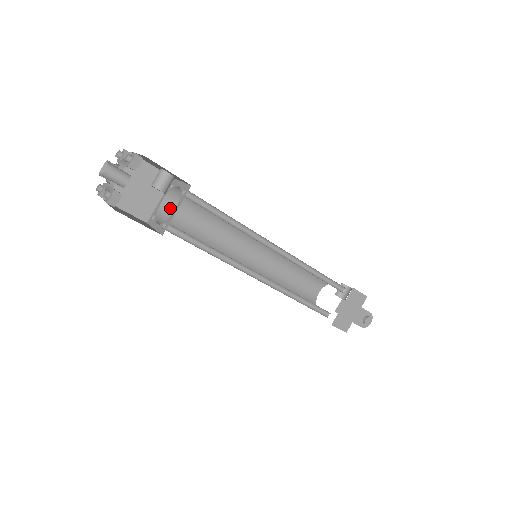
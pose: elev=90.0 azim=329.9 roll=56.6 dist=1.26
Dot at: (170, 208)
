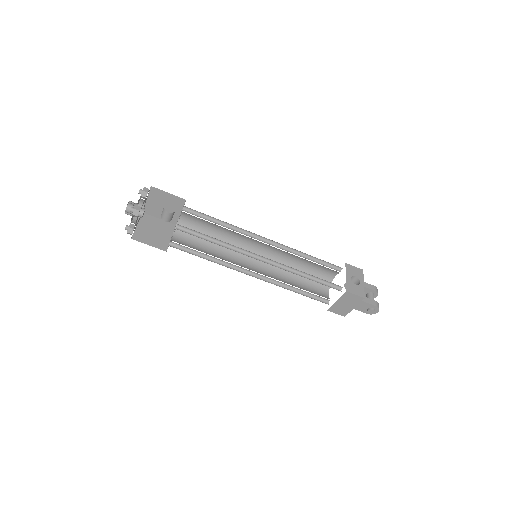
Dot at: (187, 219)
